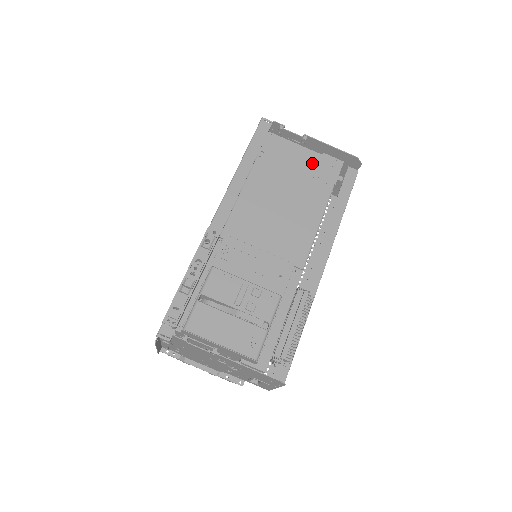
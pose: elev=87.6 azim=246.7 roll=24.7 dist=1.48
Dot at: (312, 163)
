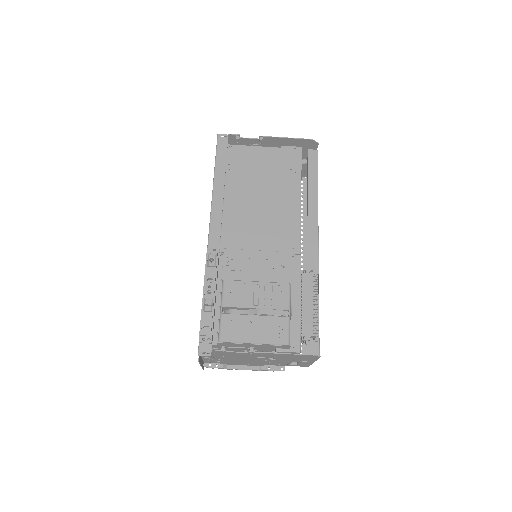
Dot at: (275, 158)
